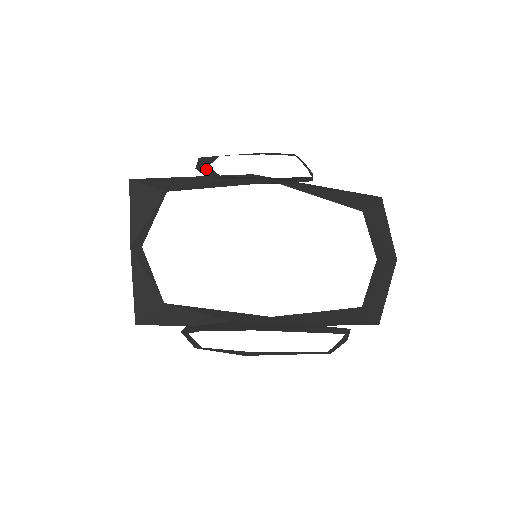
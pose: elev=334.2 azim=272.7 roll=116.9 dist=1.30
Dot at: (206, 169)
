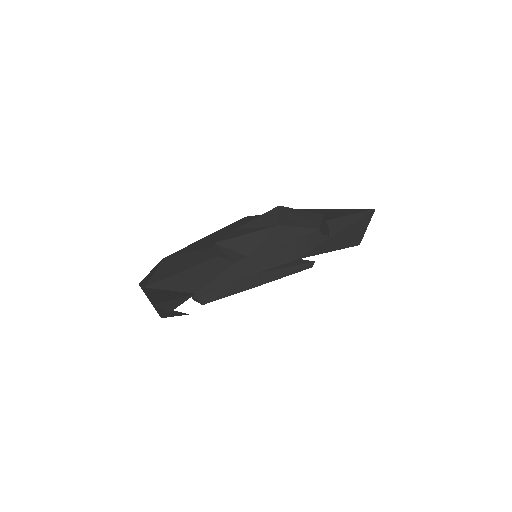
Dot at: (228, 259)
